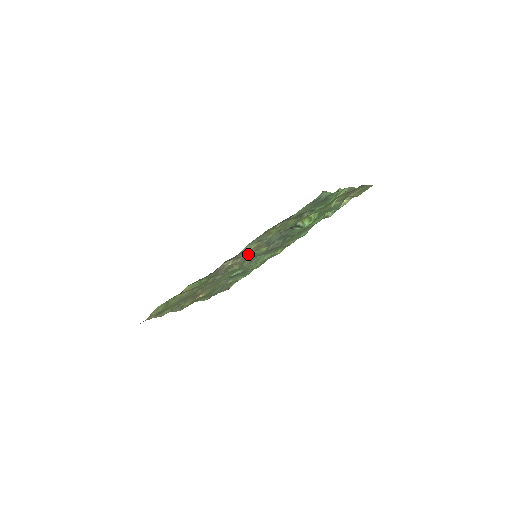
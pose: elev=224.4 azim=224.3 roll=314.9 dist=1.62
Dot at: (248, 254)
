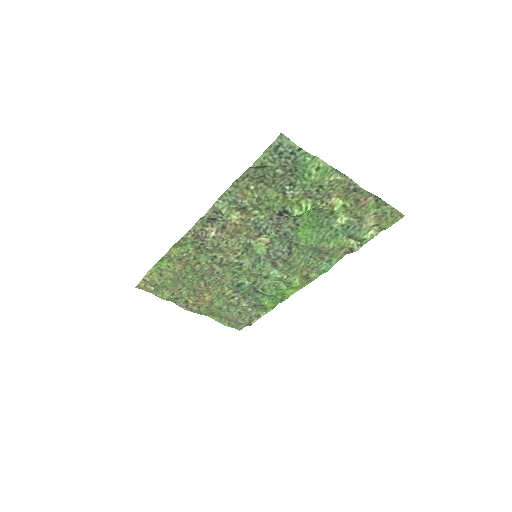
Dot at: (240, 239)
